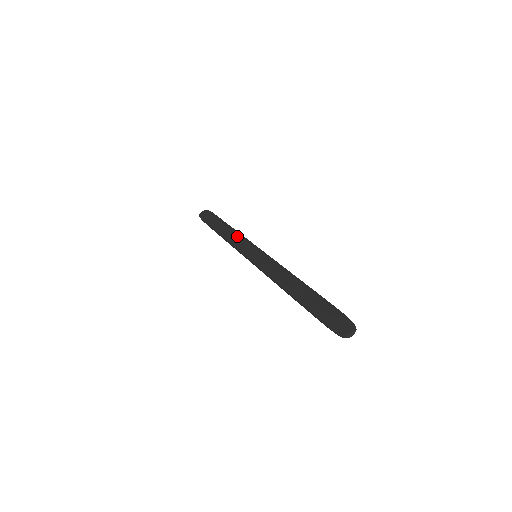
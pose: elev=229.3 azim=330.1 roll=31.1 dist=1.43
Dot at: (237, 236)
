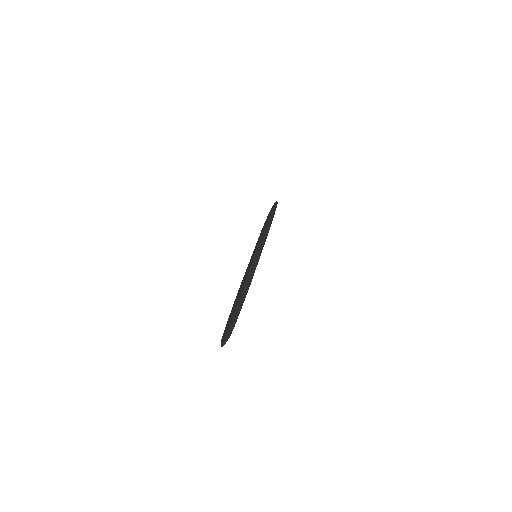
Dot at: (261, 234)
